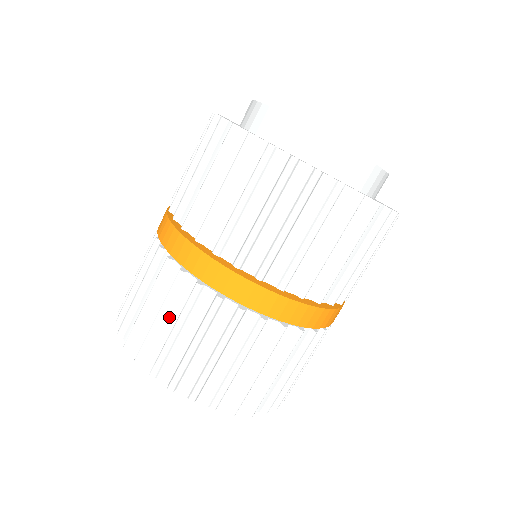
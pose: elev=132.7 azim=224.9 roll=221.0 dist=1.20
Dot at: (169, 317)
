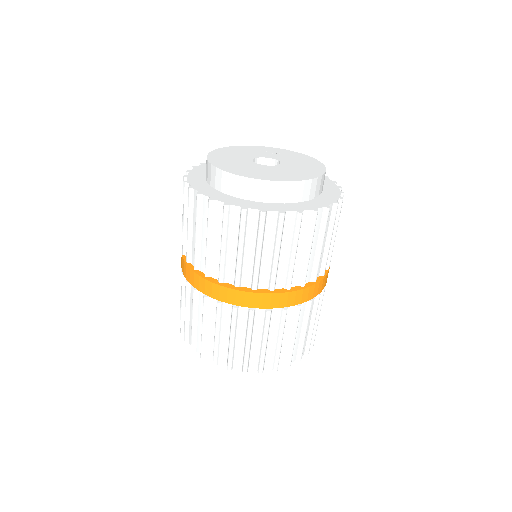
Dot at: (239, 336)
